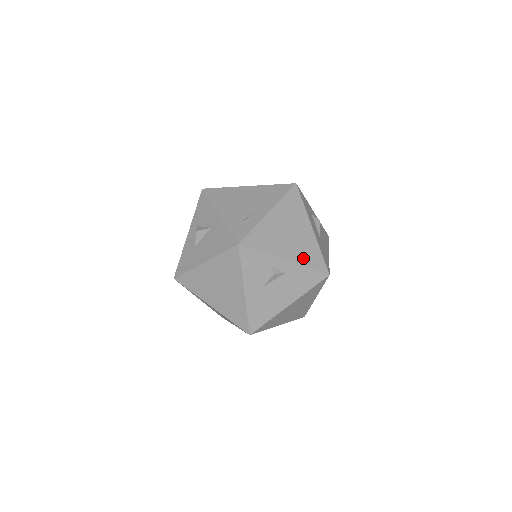
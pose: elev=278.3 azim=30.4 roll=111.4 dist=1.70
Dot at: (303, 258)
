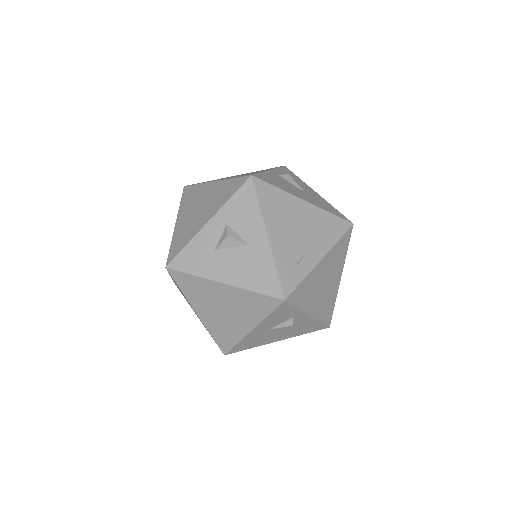
Dot at: (321, 312)
